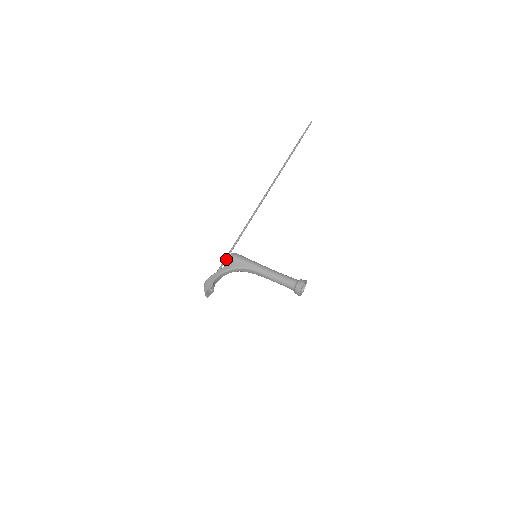
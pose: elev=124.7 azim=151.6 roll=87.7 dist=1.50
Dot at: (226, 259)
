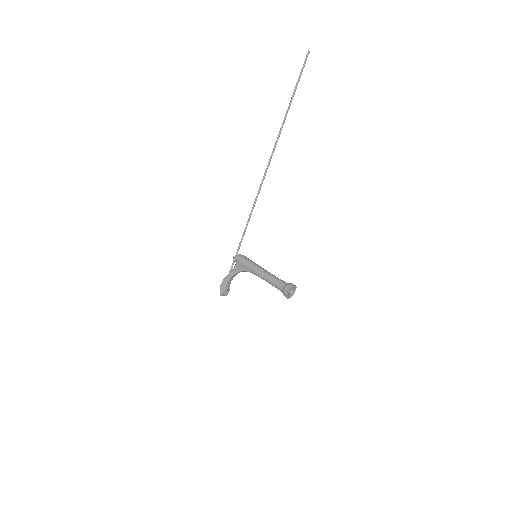
Dot at: occluded
